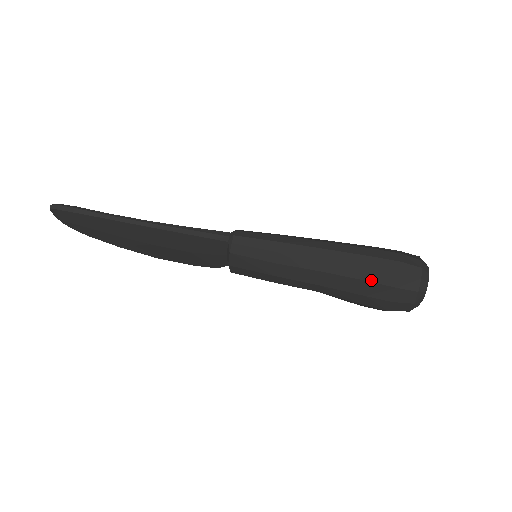
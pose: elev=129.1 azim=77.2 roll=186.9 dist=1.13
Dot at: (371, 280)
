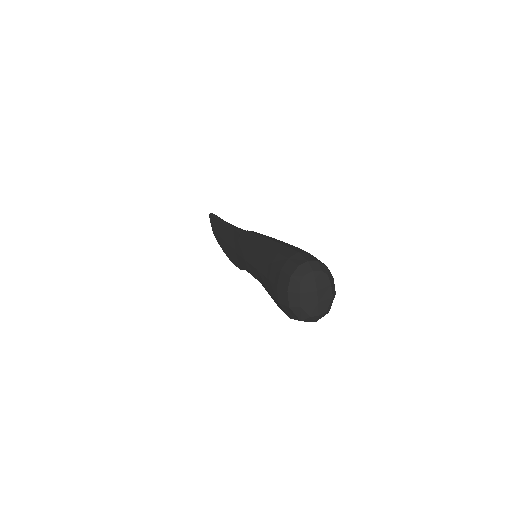
Dot at: (273, 261)
